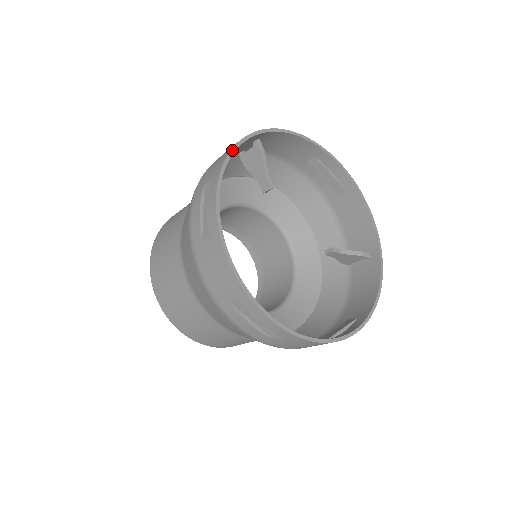
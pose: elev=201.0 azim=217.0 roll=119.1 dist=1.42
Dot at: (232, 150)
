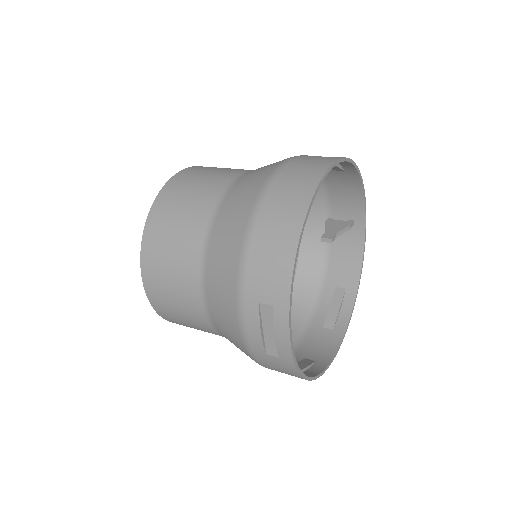
Dot at: (293, 272)
